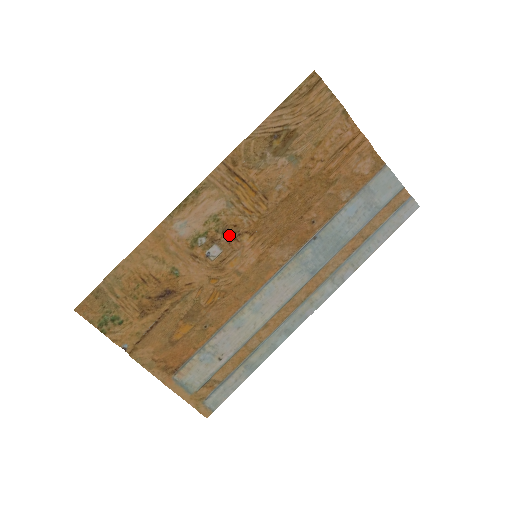
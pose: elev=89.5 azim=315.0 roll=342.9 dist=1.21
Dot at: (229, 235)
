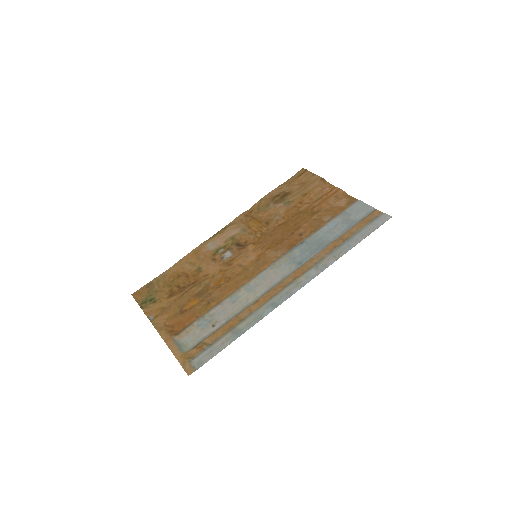
Dot at: (240, 246)
